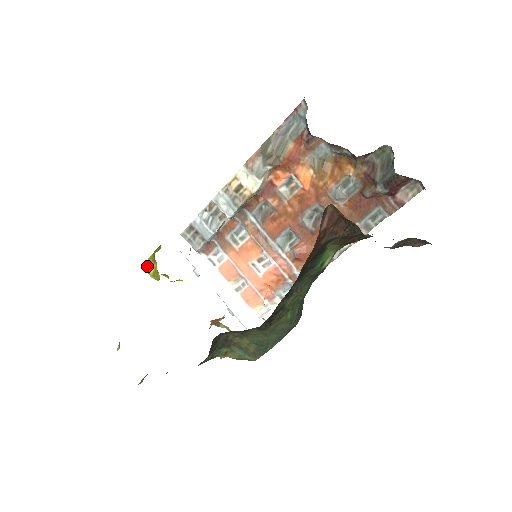
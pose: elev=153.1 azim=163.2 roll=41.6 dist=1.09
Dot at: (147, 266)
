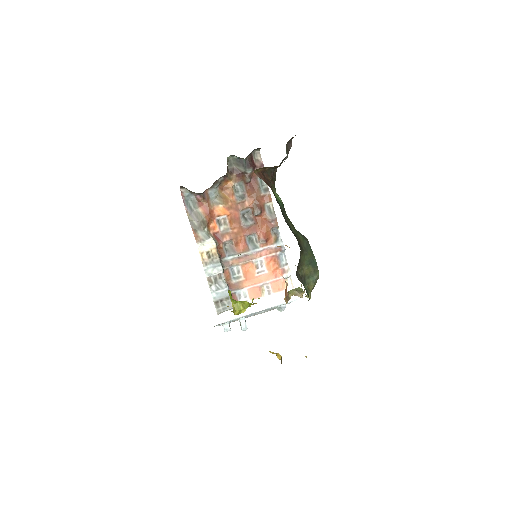
Dot at: (237, 310)
